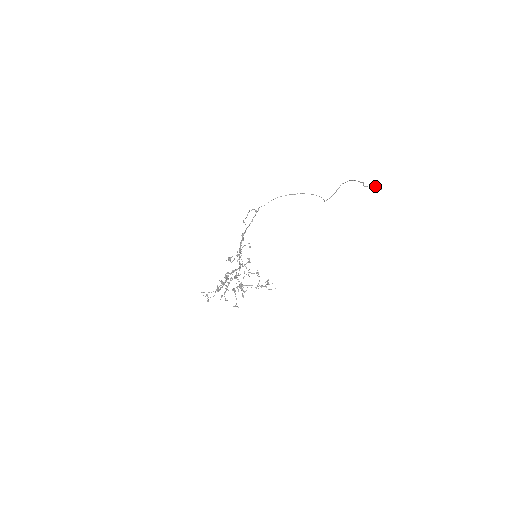
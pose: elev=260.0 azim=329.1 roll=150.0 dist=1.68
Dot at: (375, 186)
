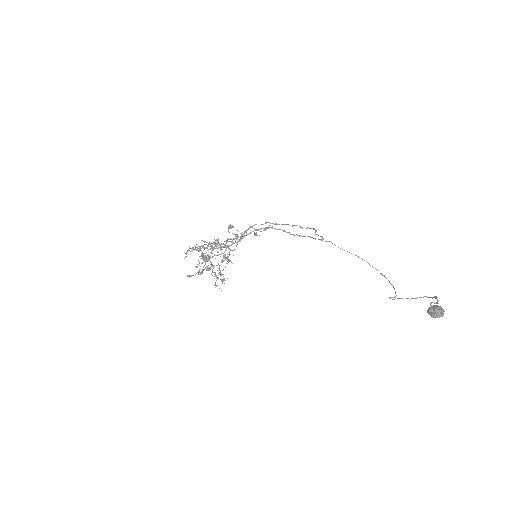
Dot at: (434, 305)
